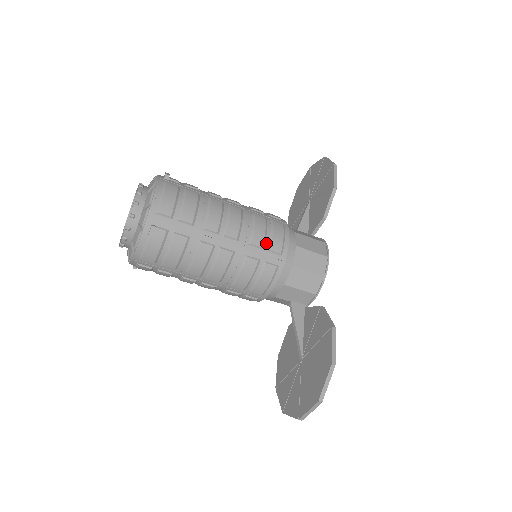
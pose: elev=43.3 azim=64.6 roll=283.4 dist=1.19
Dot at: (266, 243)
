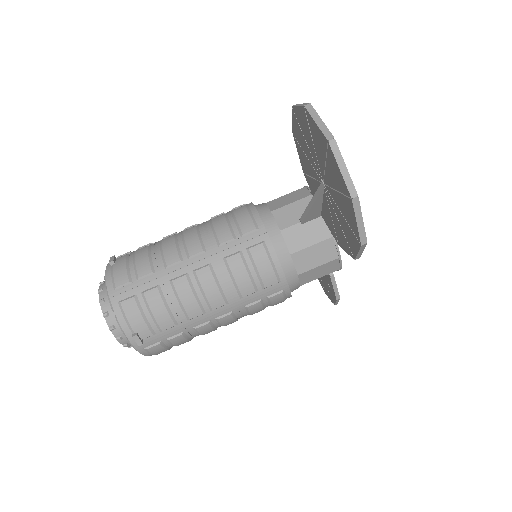
Dot at: occluded
